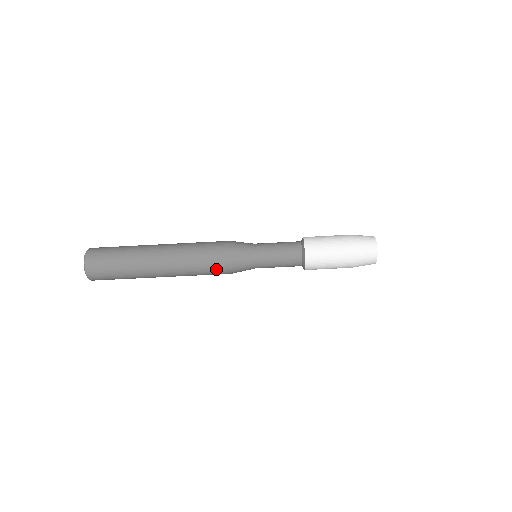
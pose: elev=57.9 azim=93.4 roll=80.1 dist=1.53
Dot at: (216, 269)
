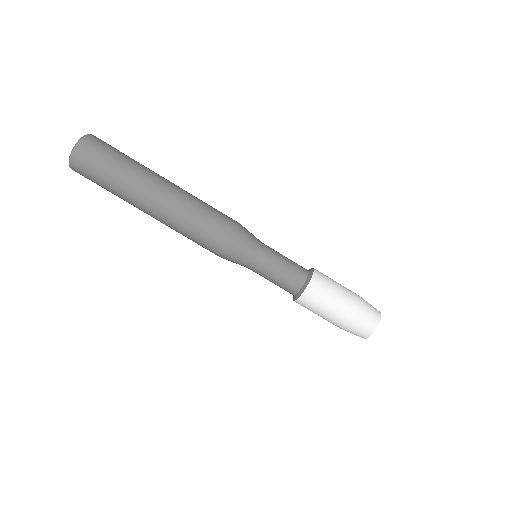
Dot at: (209, 244)
